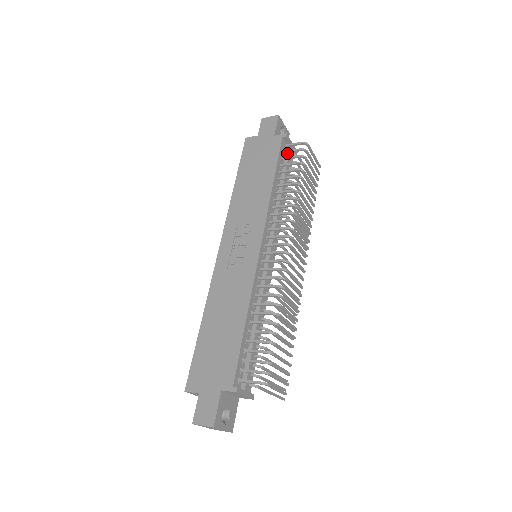
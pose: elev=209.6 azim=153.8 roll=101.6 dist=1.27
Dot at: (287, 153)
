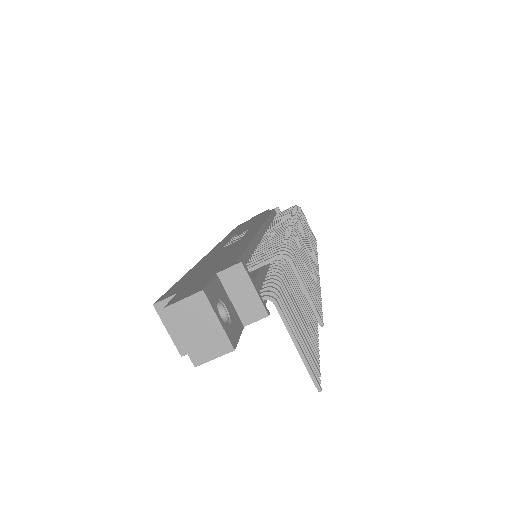
Dot at: occluded
